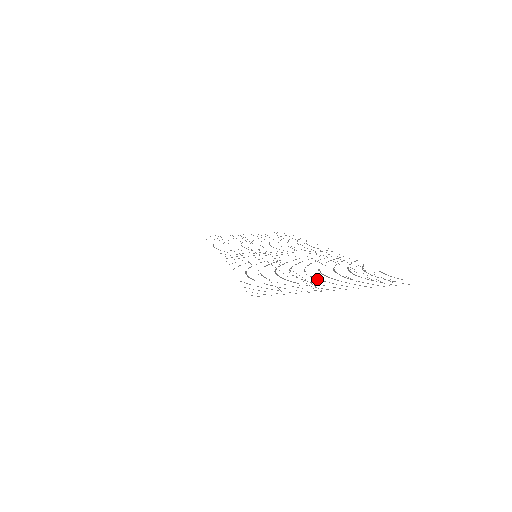
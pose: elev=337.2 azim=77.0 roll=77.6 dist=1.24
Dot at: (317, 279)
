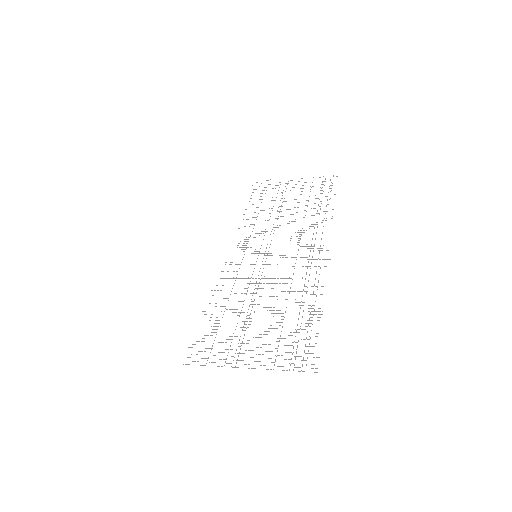
Dot at: (253, 337)
